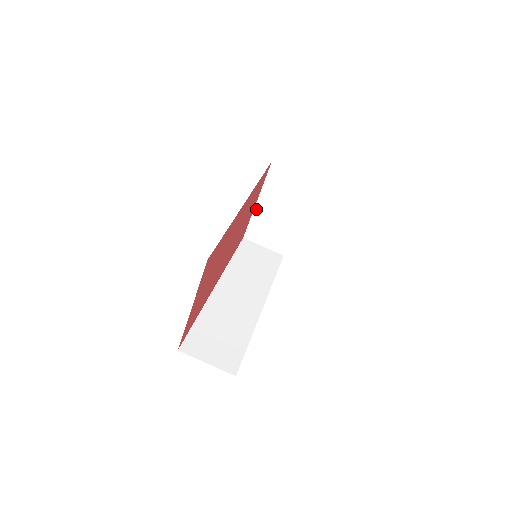
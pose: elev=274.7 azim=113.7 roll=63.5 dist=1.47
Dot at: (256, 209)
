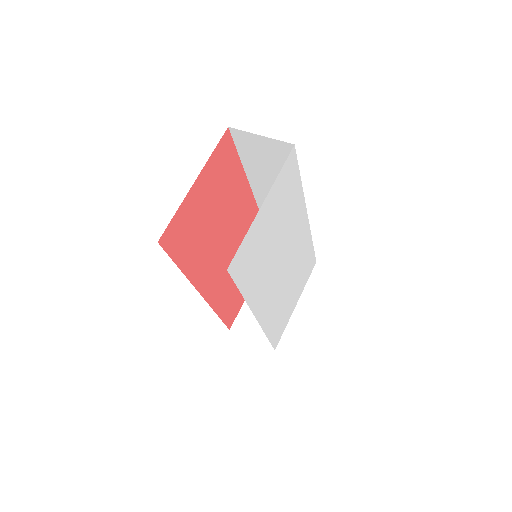
Dot at: occluded
